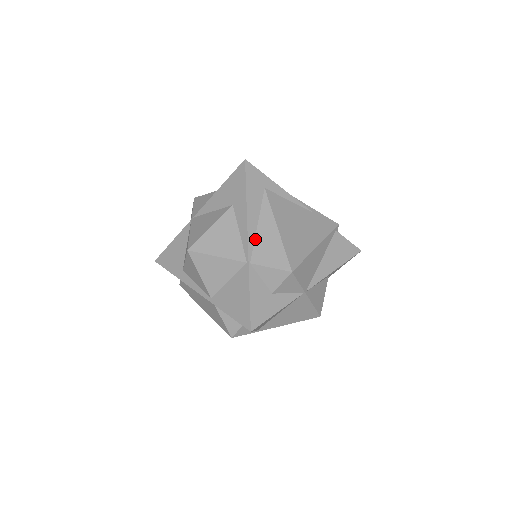
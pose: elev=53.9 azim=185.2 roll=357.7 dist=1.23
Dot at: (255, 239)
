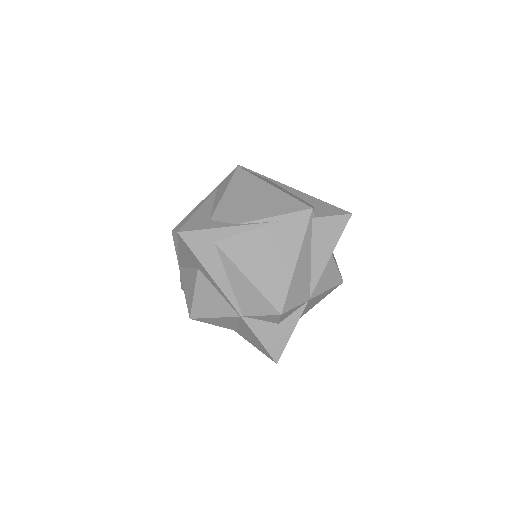
Dot at: (234, 294)
